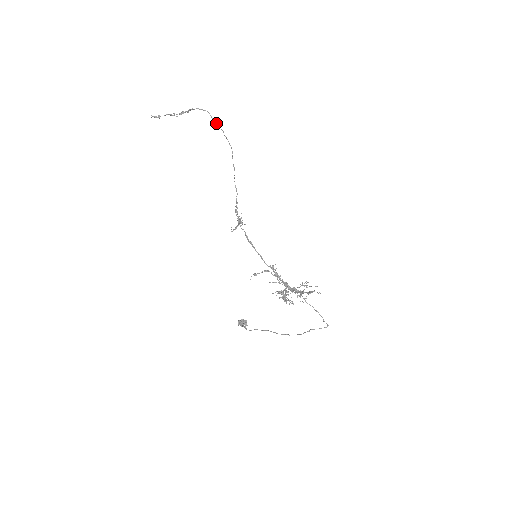
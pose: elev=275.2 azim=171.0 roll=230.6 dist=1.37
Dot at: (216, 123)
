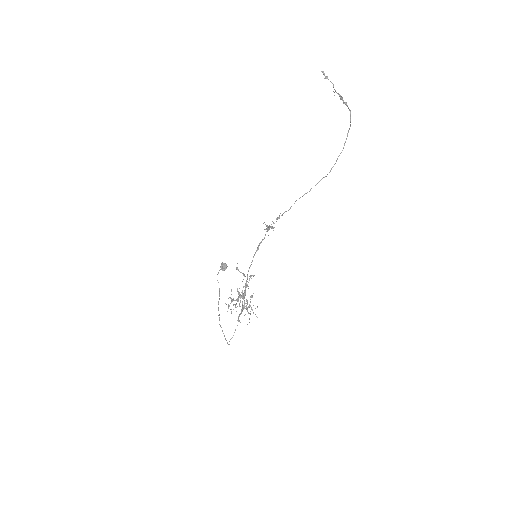
Dot at: (346, 139)
